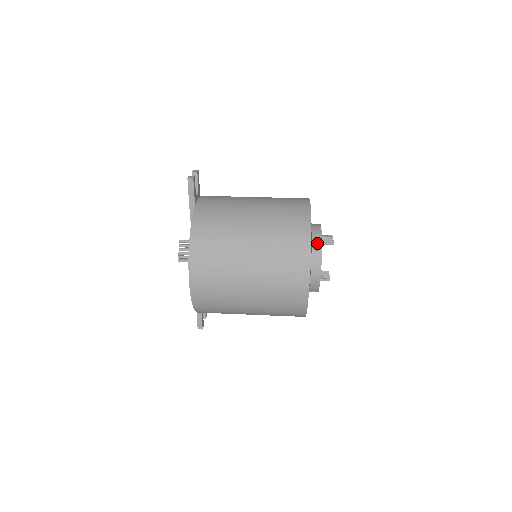
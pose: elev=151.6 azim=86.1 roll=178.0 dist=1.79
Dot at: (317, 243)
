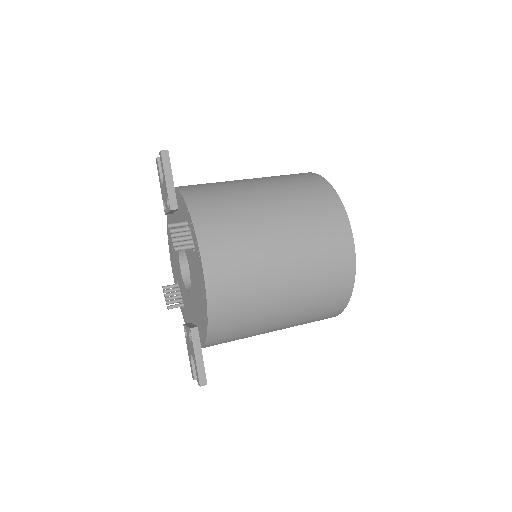
Dot at: occluded
